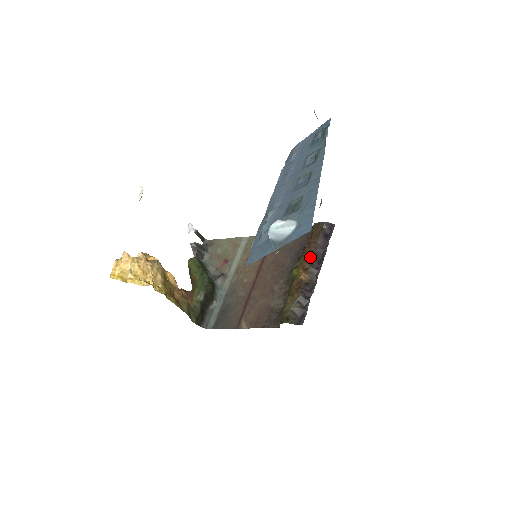
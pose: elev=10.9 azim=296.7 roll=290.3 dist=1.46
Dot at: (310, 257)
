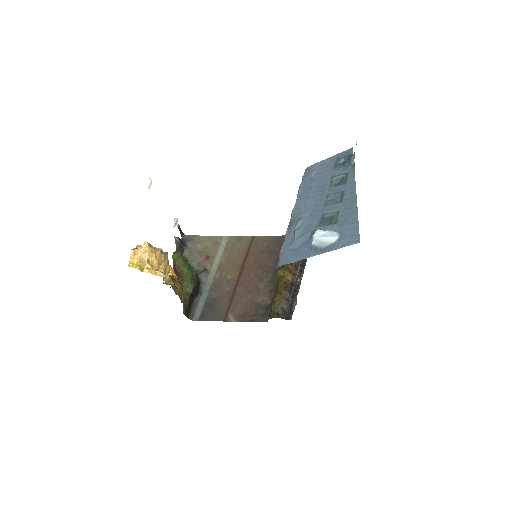
Dot at: occluded
